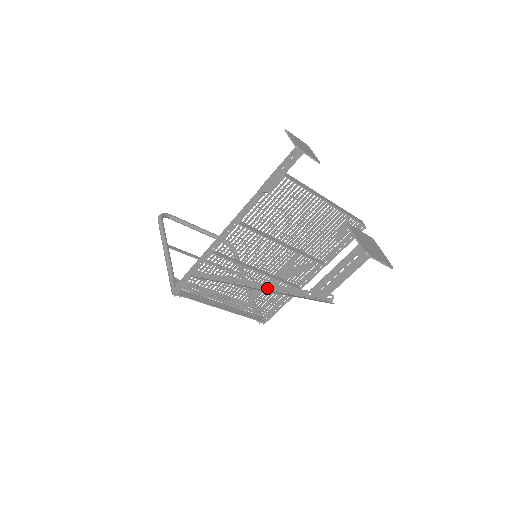
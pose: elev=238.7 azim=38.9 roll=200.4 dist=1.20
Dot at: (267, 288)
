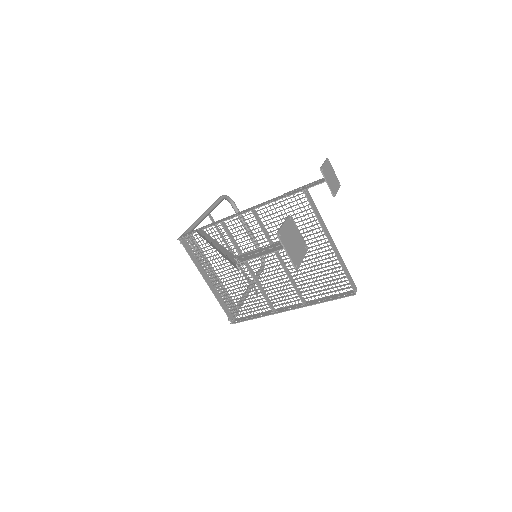
Dot at: (220, 249)
